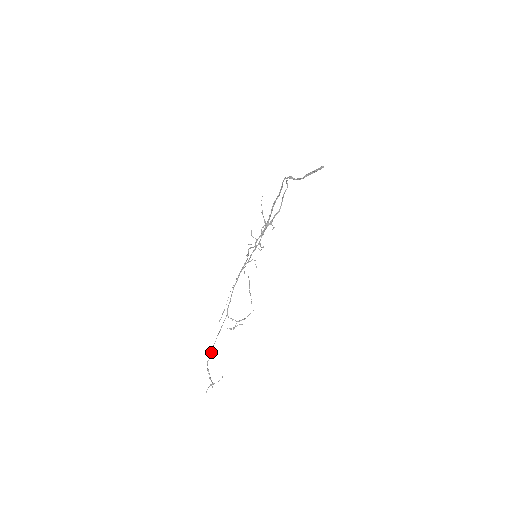
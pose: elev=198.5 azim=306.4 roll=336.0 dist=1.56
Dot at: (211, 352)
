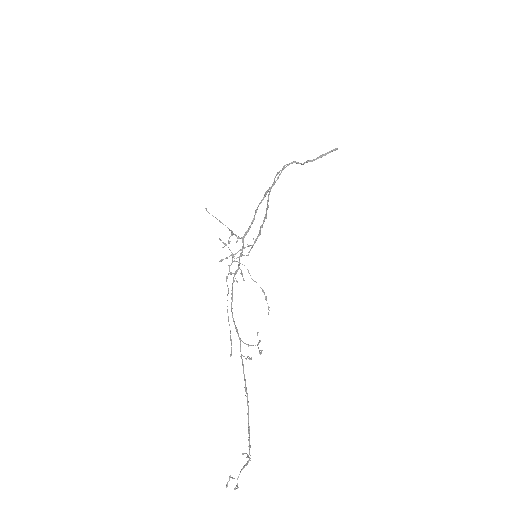
Dot at: (247, 397)
